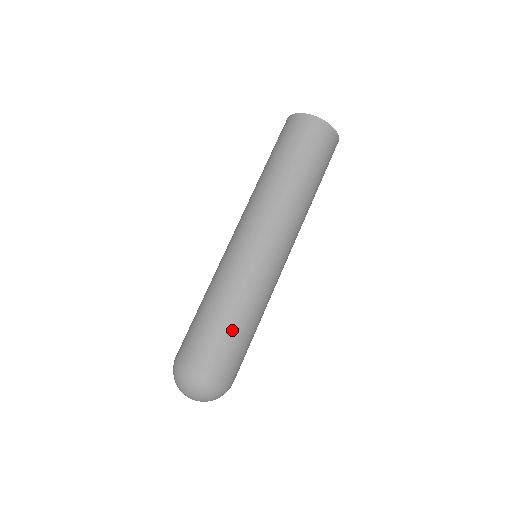
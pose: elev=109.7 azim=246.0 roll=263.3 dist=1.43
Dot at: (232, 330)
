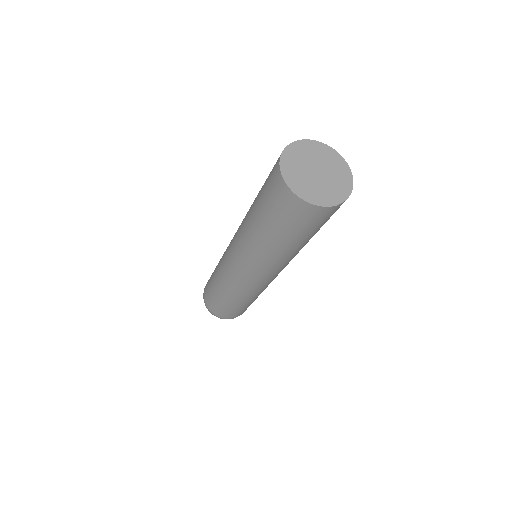
Dot at: (234, 307)
